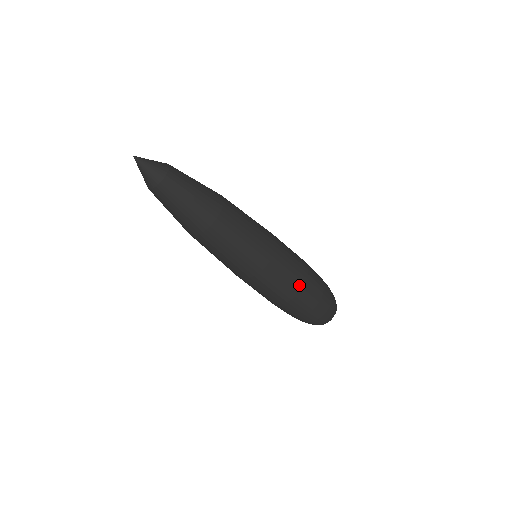
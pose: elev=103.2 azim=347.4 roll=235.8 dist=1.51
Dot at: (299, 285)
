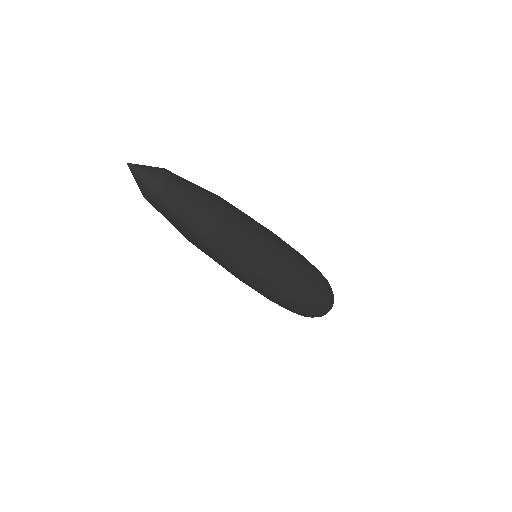
Dot at: (301, 284)
